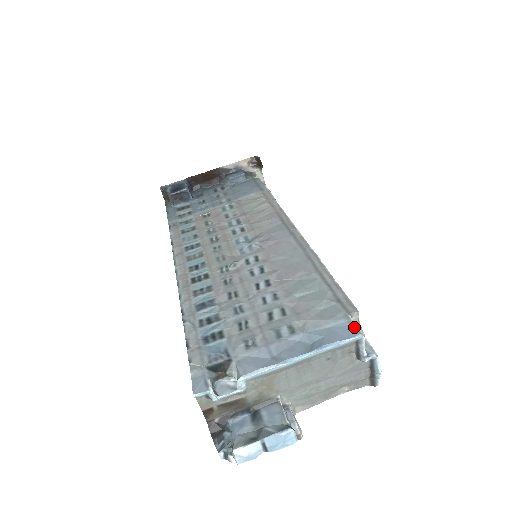
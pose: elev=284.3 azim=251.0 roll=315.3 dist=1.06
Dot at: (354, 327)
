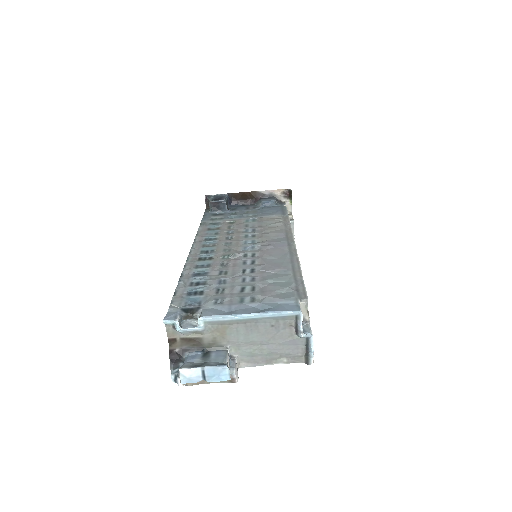
Dot at: (298, 306)
